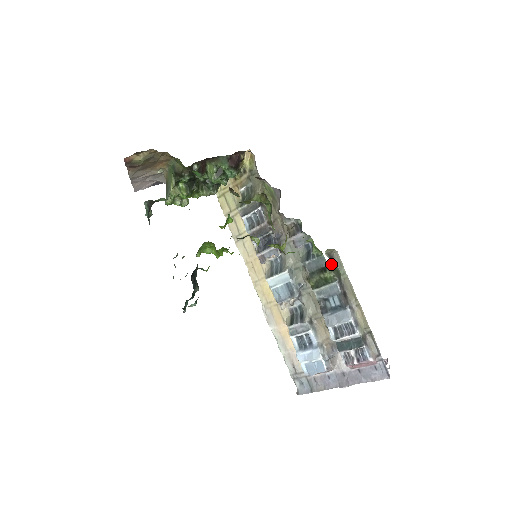
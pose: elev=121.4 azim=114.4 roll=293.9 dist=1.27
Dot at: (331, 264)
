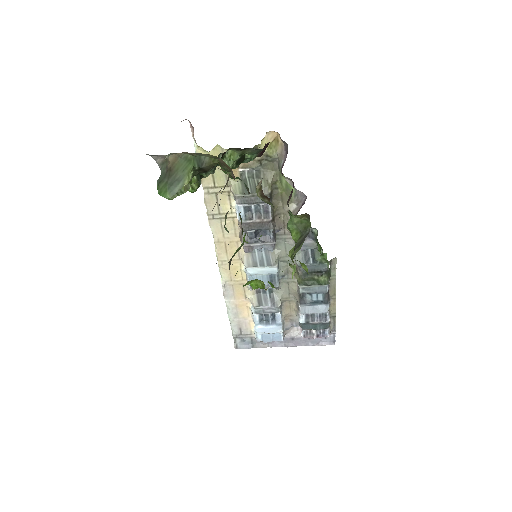
Dot at: (328, 269)
